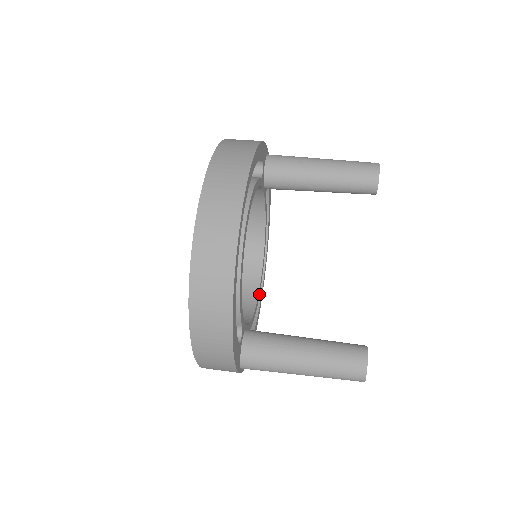
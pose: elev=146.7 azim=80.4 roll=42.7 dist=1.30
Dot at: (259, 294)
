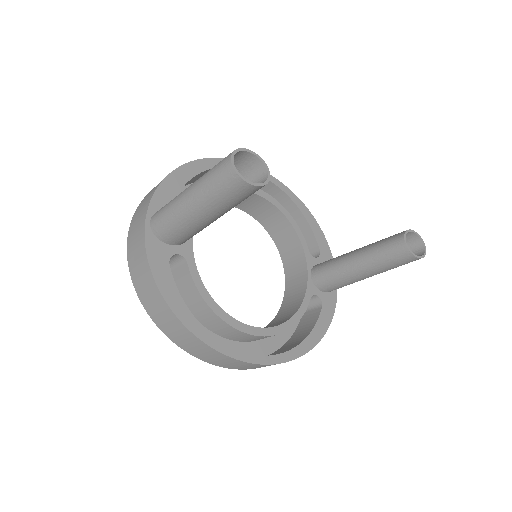
Dot at: (229, 323)
